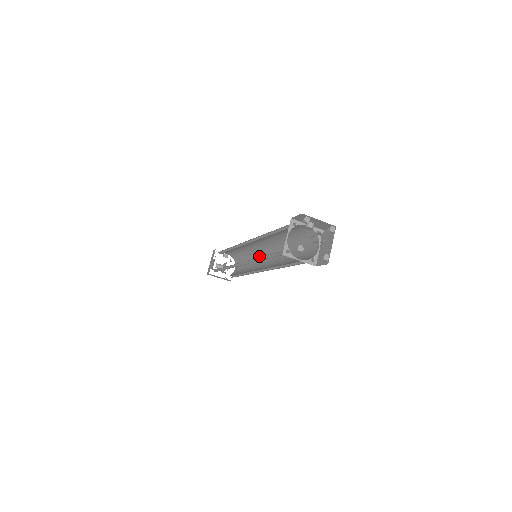
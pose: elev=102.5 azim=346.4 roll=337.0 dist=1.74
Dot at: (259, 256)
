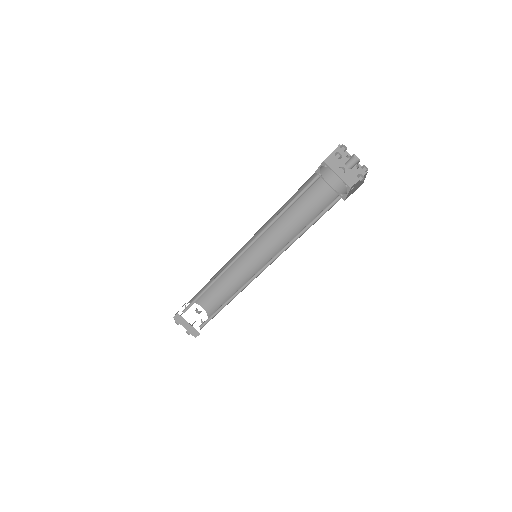
Dot at: occluded
